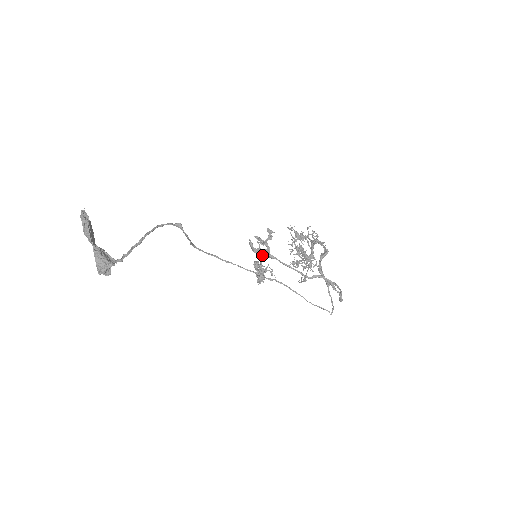
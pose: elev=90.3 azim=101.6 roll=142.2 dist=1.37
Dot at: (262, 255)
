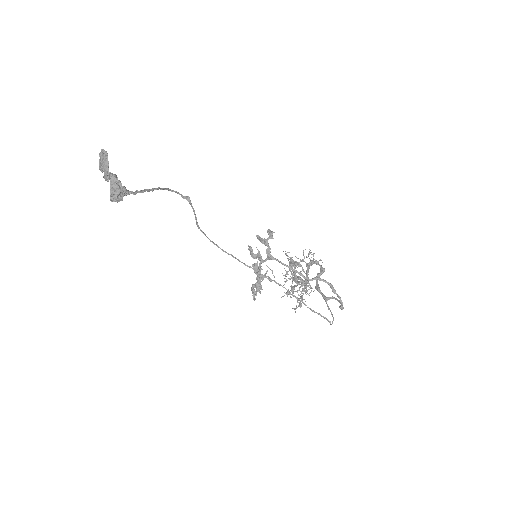
Dot at: (261, 259)
